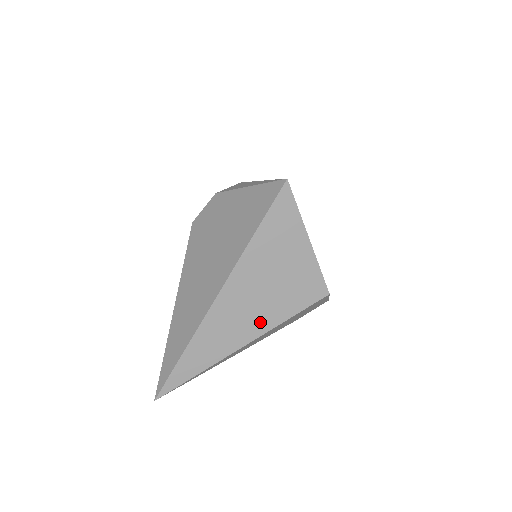
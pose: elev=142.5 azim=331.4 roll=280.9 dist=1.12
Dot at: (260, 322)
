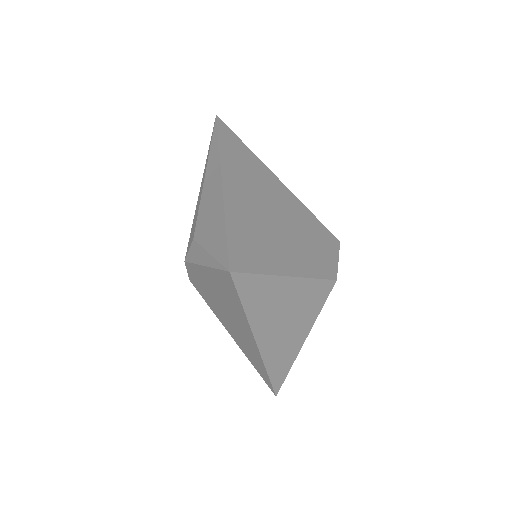
Dot at: (301, 329)
